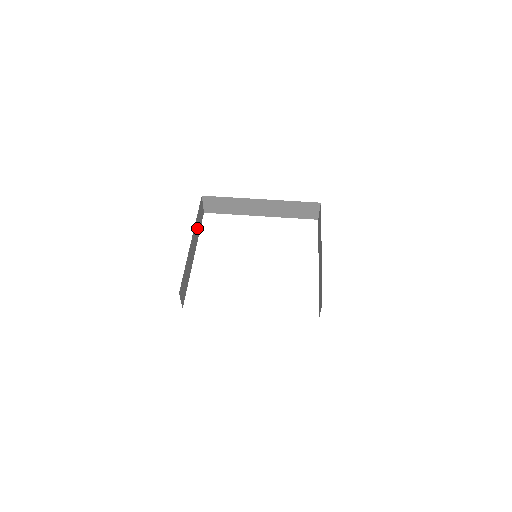
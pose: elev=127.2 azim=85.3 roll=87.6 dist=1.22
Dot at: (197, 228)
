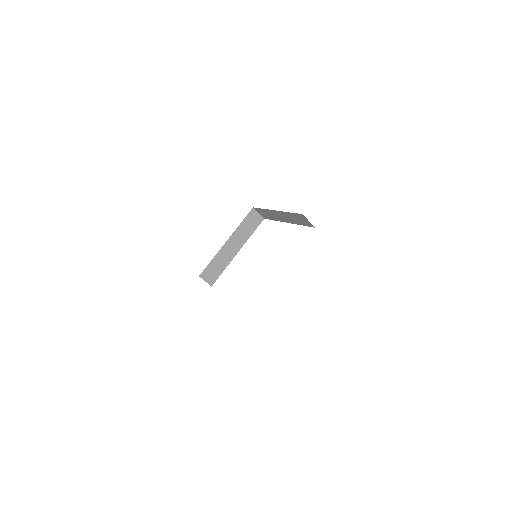
Dot at: occluded
